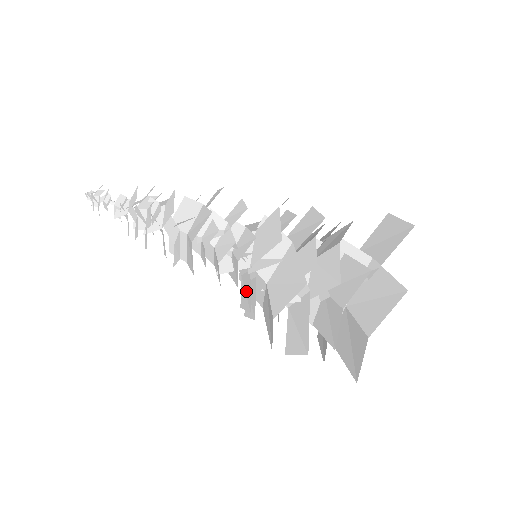
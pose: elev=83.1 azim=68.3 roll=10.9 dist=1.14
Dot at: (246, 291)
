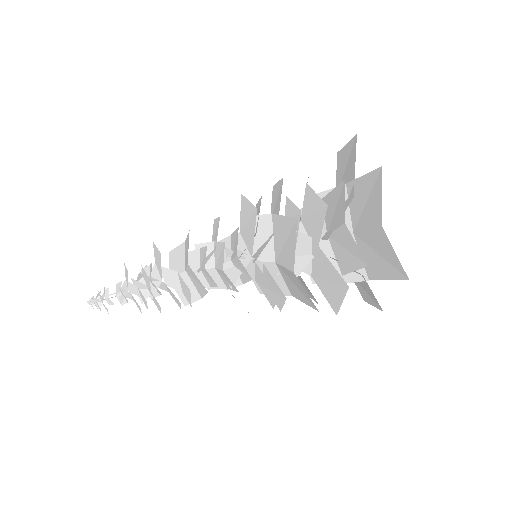
Dot at: (265, 286)
